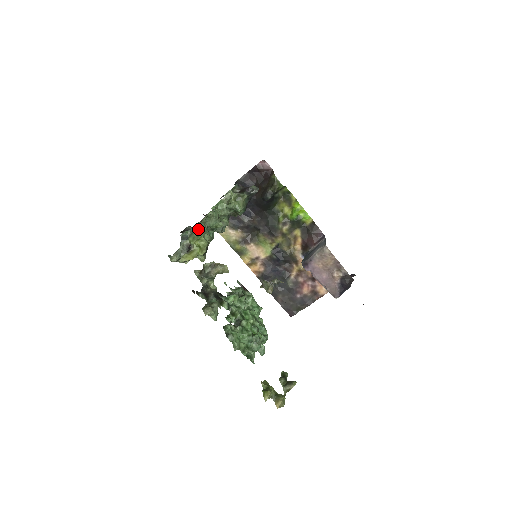
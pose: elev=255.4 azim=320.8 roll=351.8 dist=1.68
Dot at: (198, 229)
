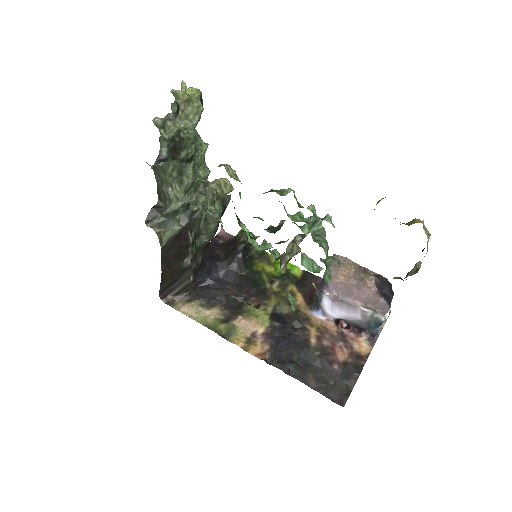
Dot at: occluded
